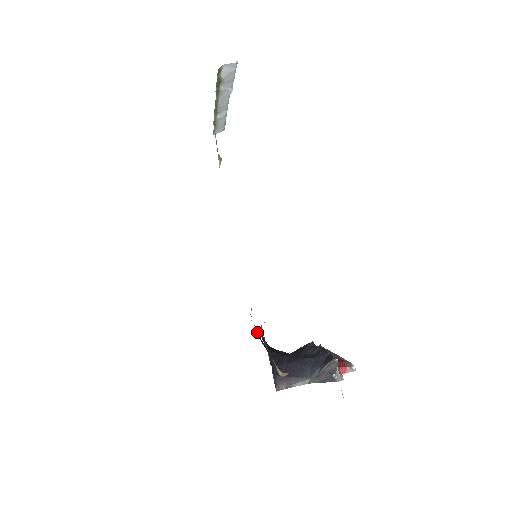
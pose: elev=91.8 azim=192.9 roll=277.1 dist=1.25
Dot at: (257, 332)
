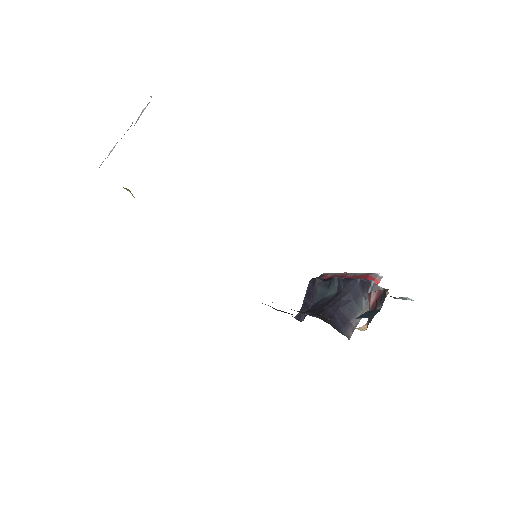
Dot at: occluded
